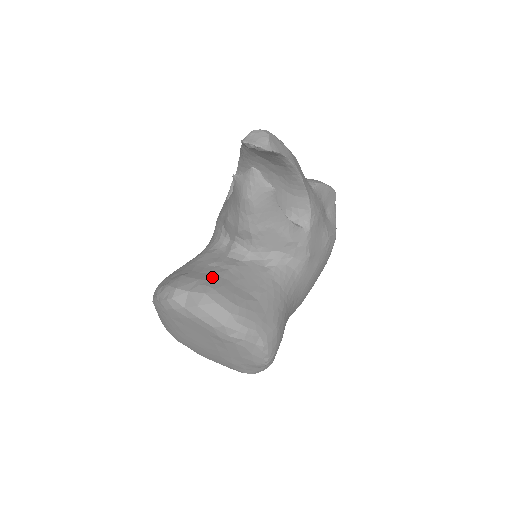
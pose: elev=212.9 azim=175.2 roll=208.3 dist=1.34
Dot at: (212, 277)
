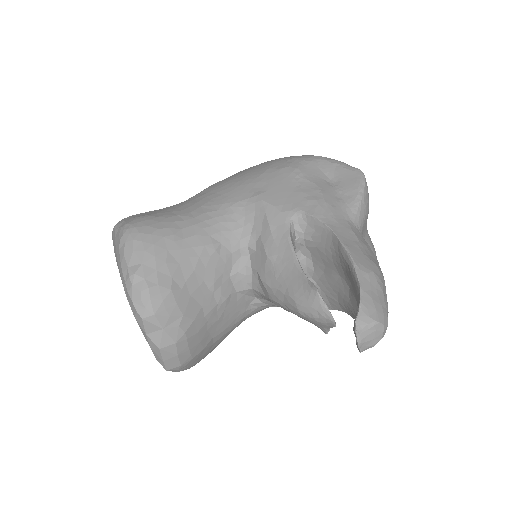
Dot at: (197, 315)
